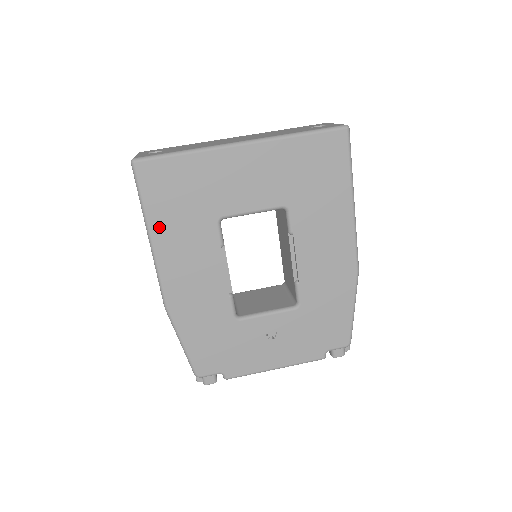
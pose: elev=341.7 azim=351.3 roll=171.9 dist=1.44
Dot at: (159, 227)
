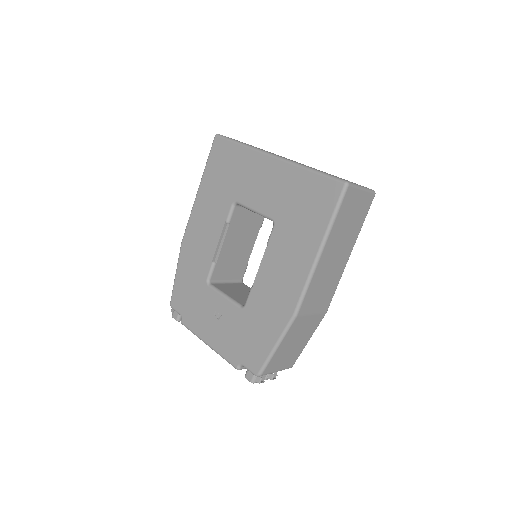
Dot at: (205, 185)
